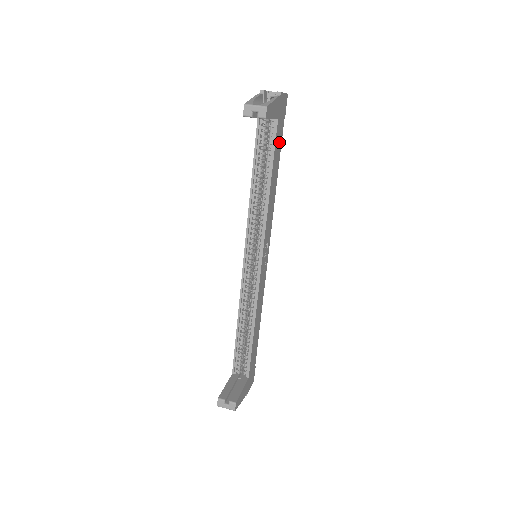
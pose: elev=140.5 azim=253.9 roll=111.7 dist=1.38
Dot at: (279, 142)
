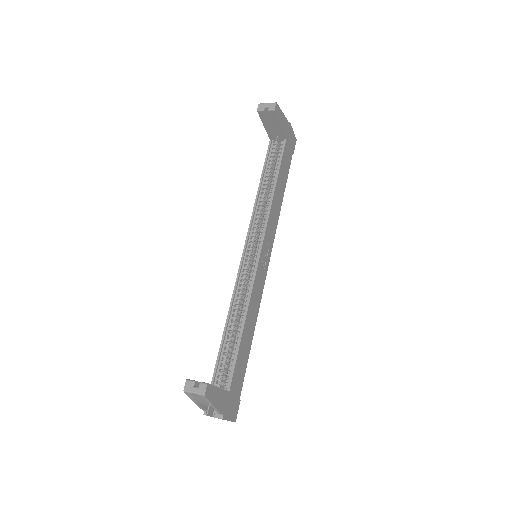
Dot at: (287, 165)
